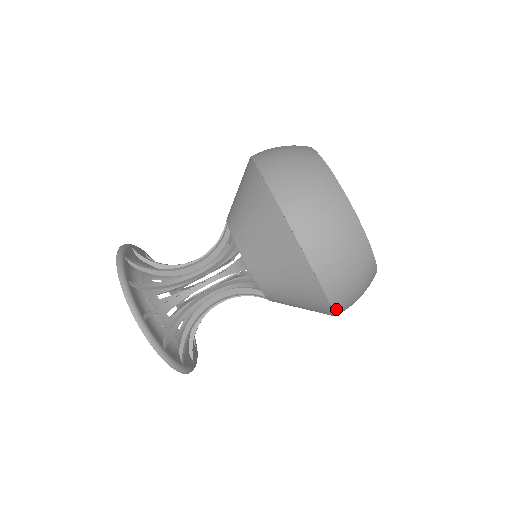
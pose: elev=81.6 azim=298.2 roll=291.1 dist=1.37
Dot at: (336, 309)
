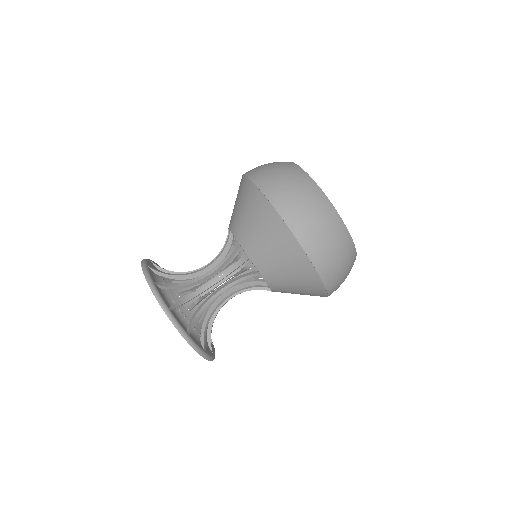
Dot at: (329, 295)
